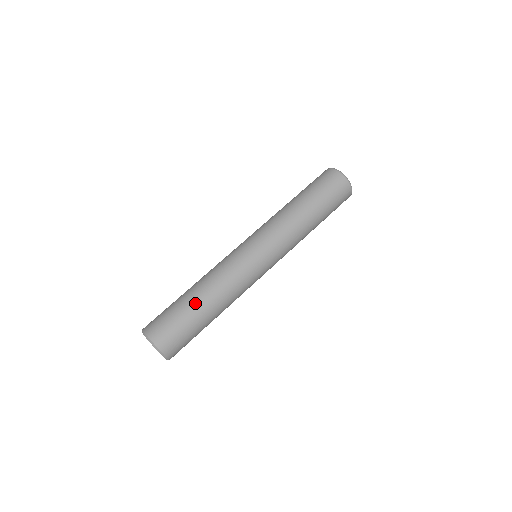
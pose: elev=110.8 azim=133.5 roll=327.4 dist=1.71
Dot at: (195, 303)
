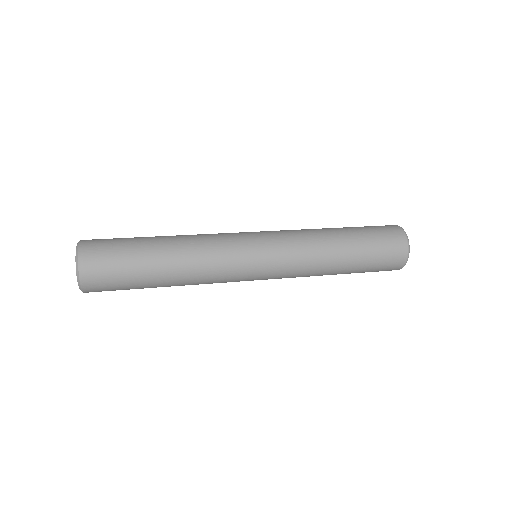
Dot at: occluded
